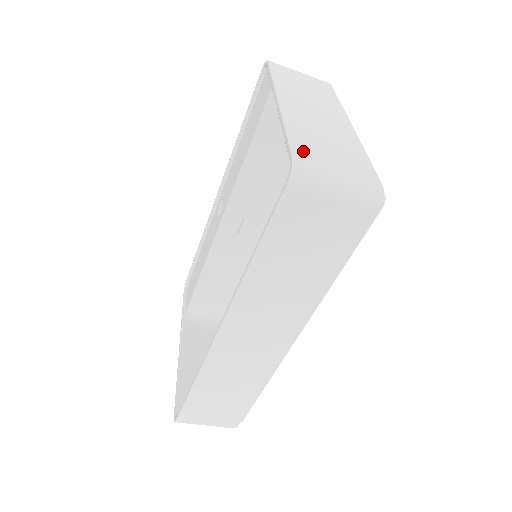
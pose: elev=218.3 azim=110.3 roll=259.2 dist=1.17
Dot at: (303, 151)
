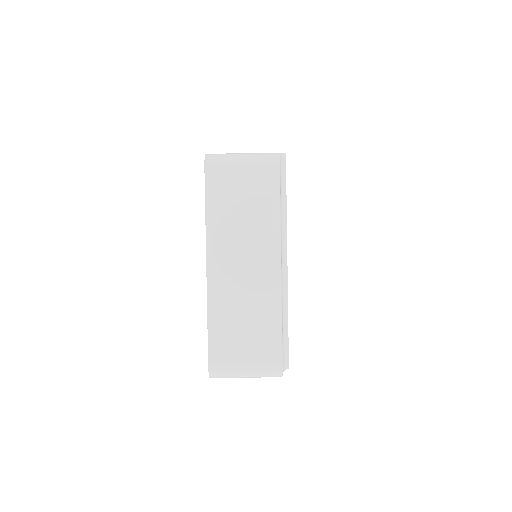
Dot at: (218, 354)
